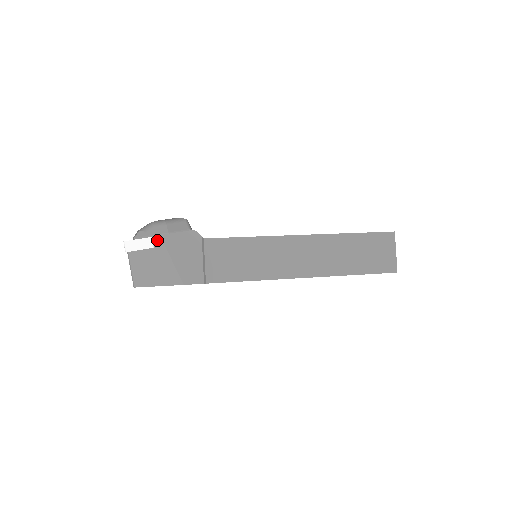
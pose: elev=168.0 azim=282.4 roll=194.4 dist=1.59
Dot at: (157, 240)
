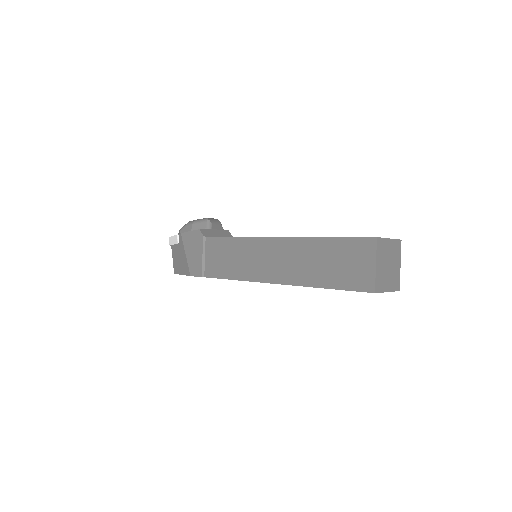
Dot at: (180, 237)
